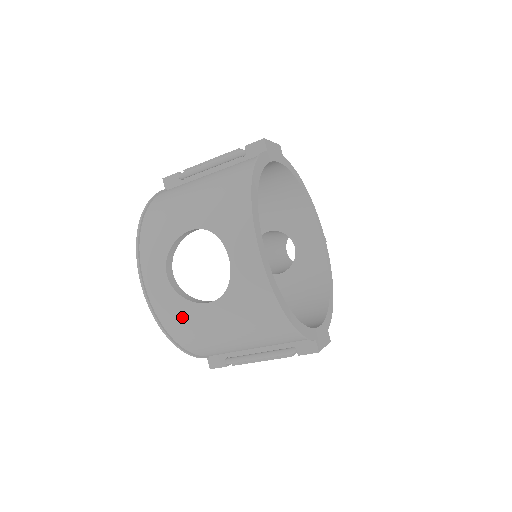
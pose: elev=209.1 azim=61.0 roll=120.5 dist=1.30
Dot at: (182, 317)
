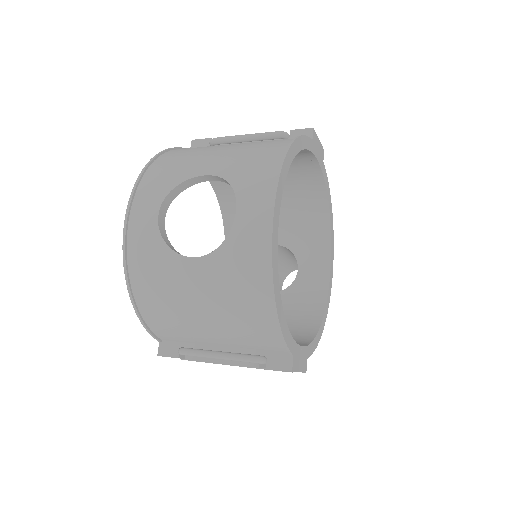
Dot at: (155, 267)
